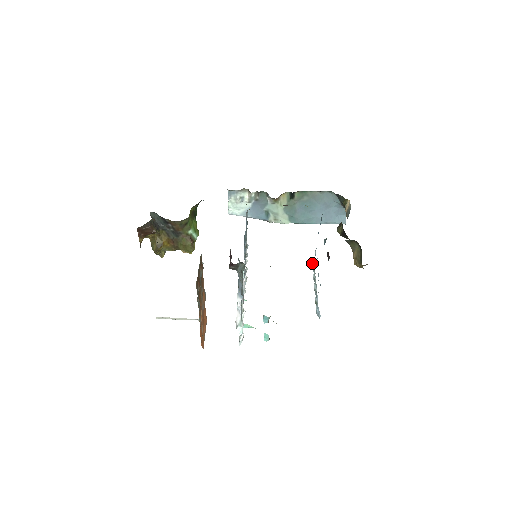
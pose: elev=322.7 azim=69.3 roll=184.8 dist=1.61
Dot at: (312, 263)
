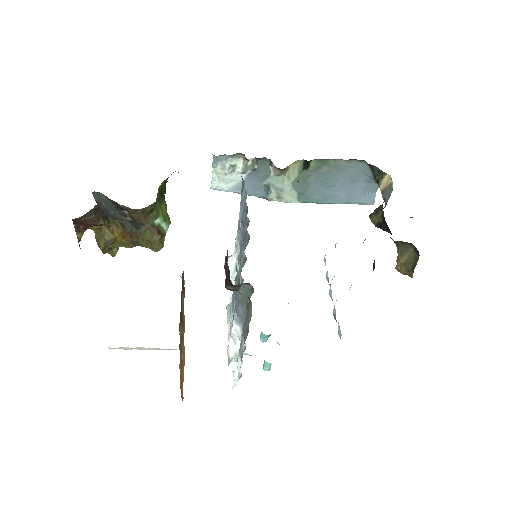
Dot at: occluded
